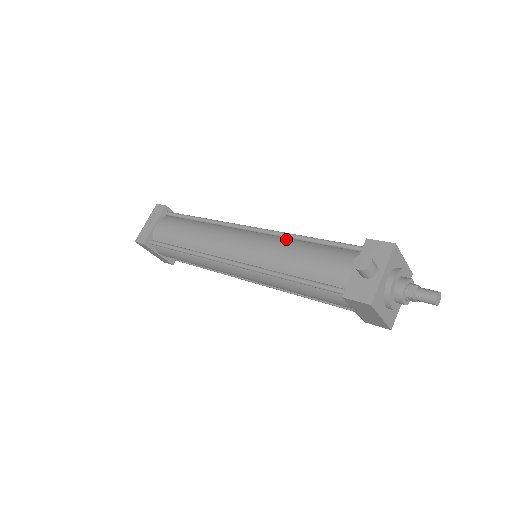
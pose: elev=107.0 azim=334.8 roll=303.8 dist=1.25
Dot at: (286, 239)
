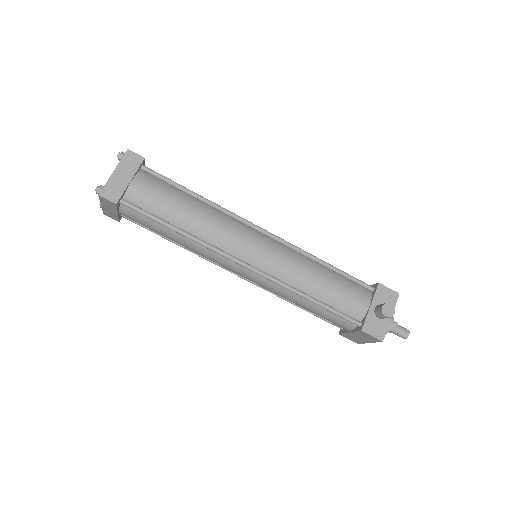
Dot at: (304, 257)
